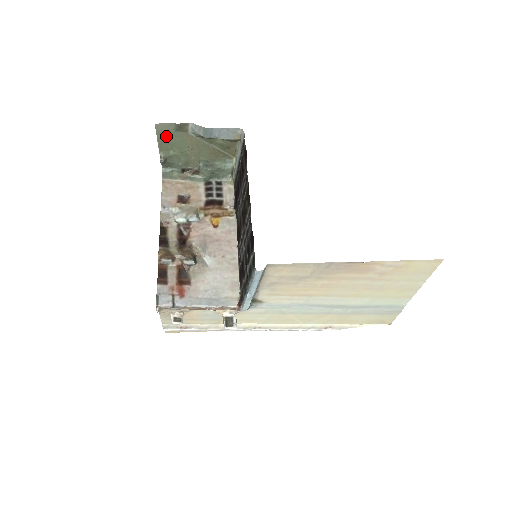
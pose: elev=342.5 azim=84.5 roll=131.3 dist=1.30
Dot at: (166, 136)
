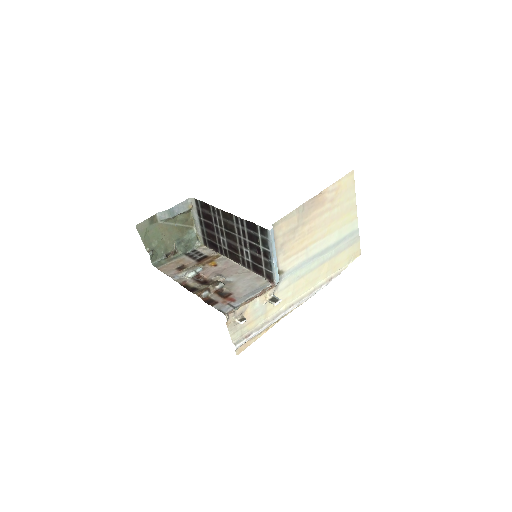
Dot at: (145, 233)
